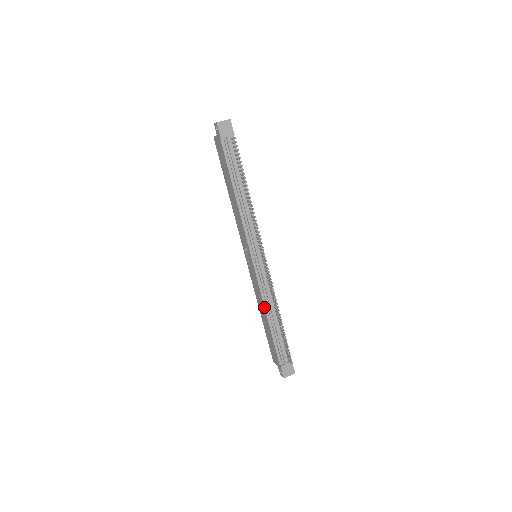
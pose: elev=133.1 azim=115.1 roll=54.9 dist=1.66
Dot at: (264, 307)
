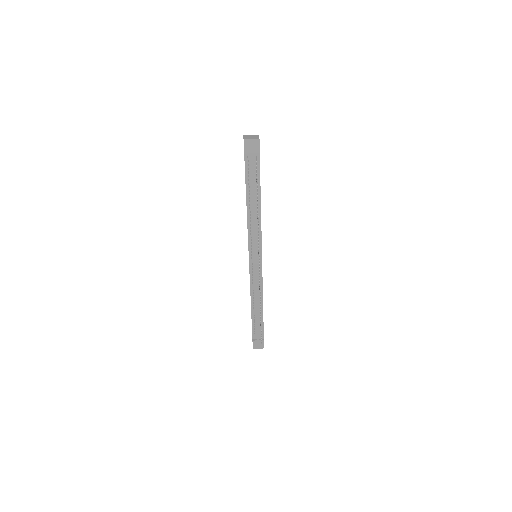
Dot at: occluded
